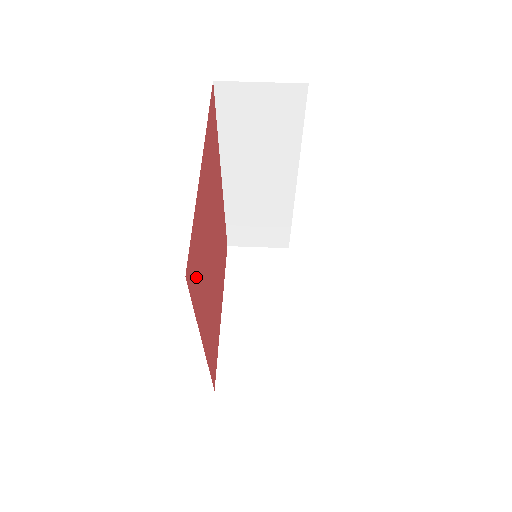
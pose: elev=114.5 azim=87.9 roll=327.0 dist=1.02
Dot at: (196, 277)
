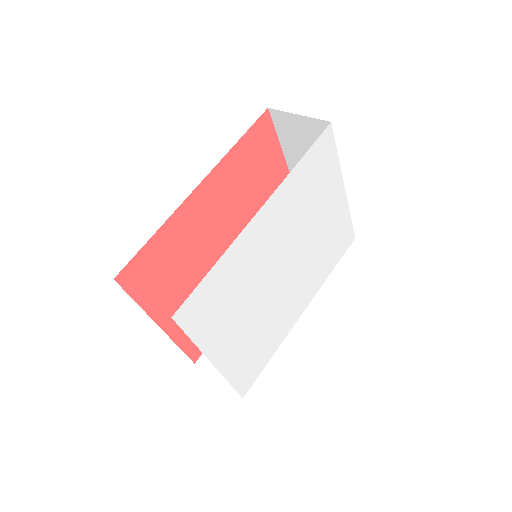
Dot at: (252, 149)
